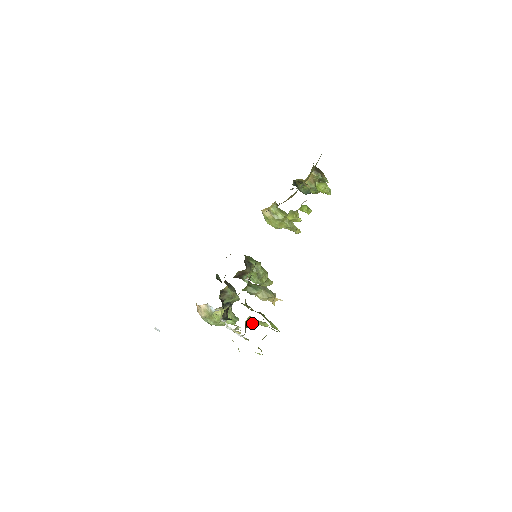
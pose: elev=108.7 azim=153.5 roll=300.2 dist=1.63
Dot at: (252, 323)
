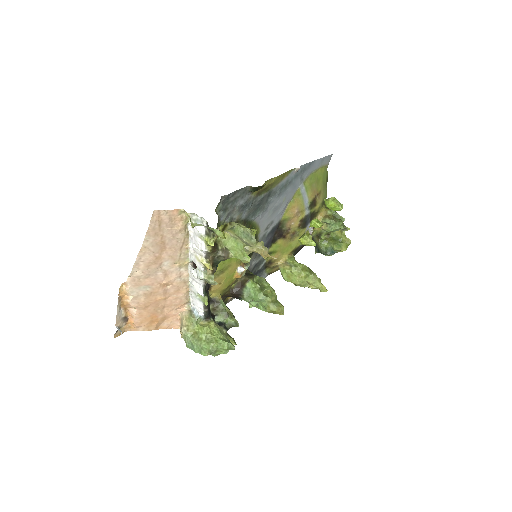
Dot at: (227, 250)
